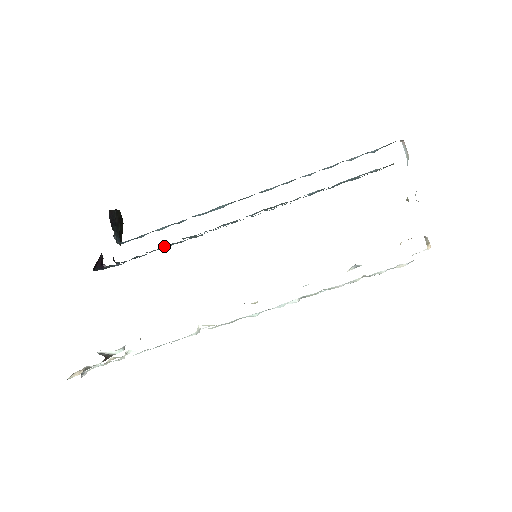
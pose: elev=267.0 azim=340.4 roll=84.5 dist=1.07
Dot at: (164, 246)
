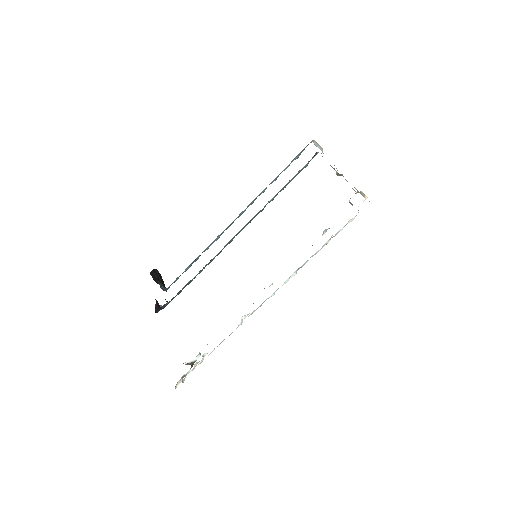
Dot at: occluded
